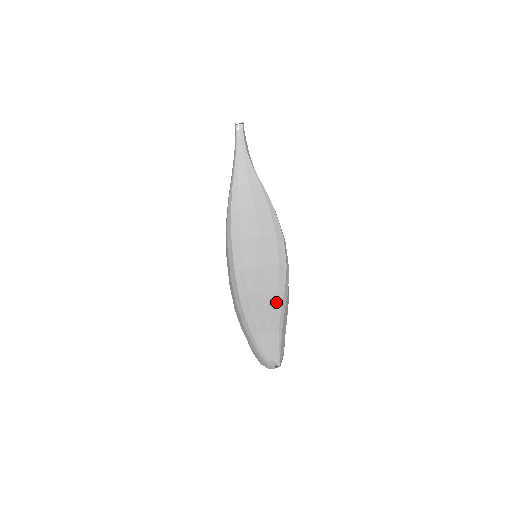
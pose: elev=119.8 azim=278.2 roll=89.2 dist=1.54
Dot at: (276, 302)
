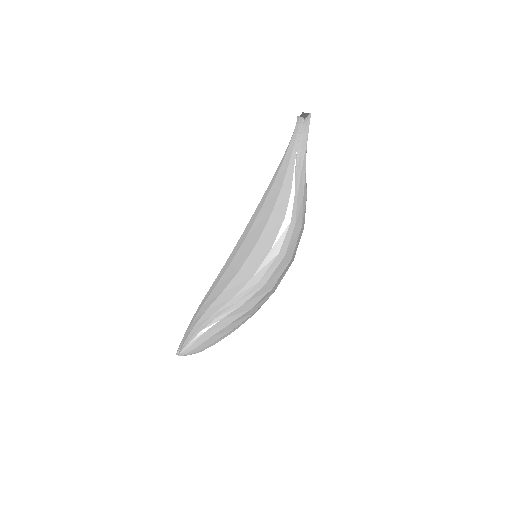
Dot at: (220, 308)
